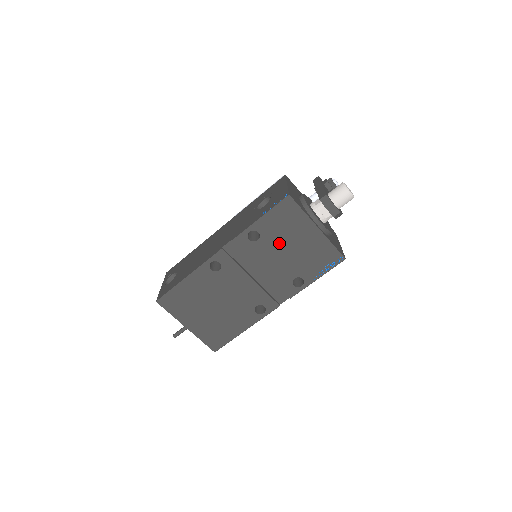
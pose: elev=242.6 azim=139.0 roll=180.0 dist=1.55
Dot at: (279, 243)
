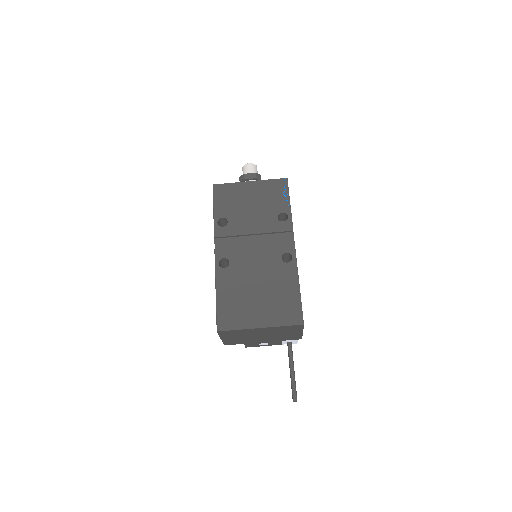
Dot at: (241, 210)
